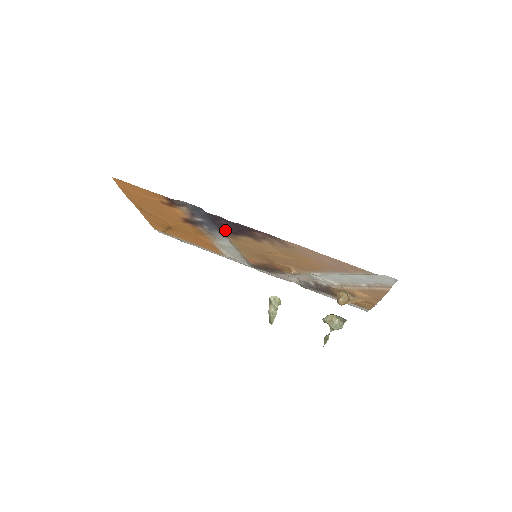
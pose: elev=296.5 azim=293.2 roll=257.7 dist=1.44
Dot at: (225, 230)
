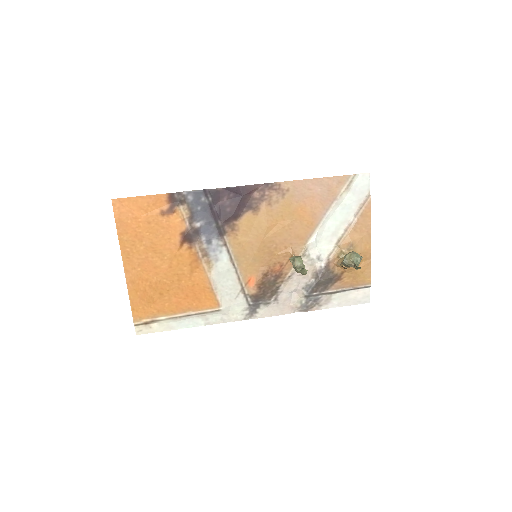
Dot at: (225, 218)
